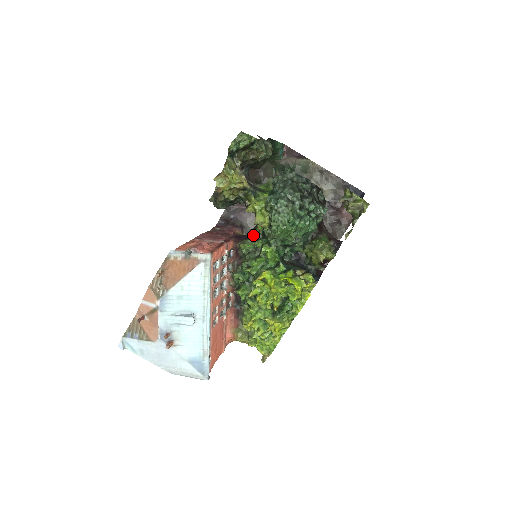
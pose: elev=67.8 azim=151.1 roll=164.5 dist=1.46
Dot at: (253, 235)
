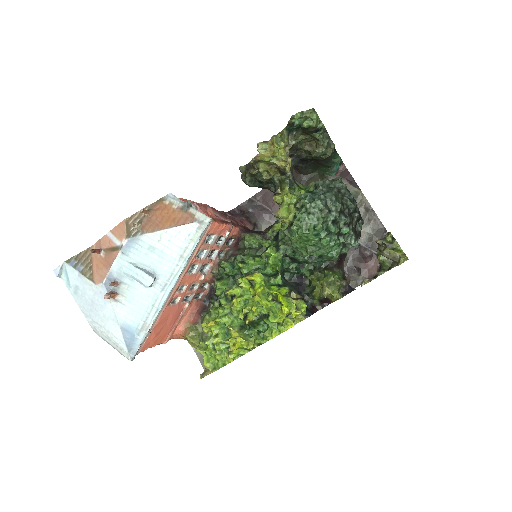
Dot at: (264, 233)
